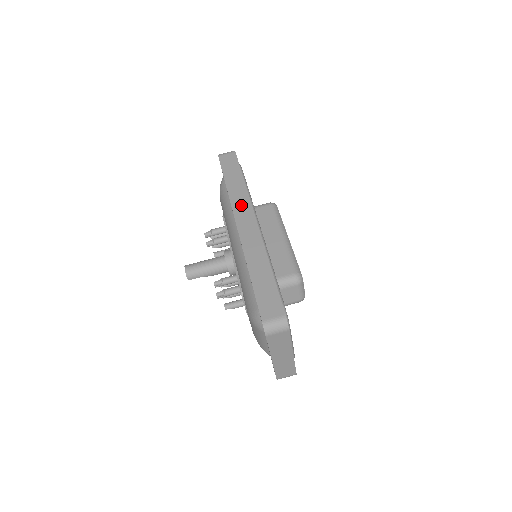
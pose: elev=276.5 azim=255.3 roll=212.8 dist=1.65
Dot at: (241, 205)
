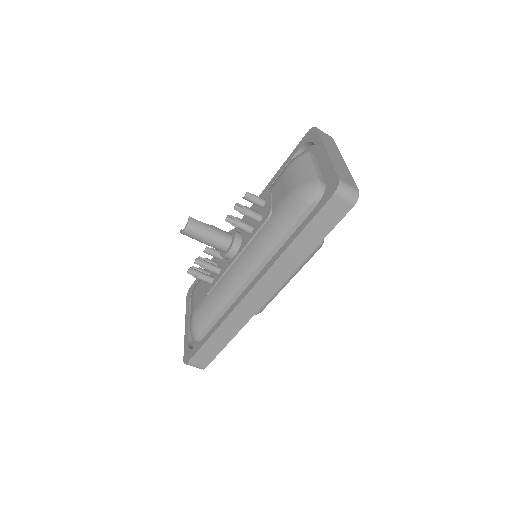
Dot at: (276, 276)
